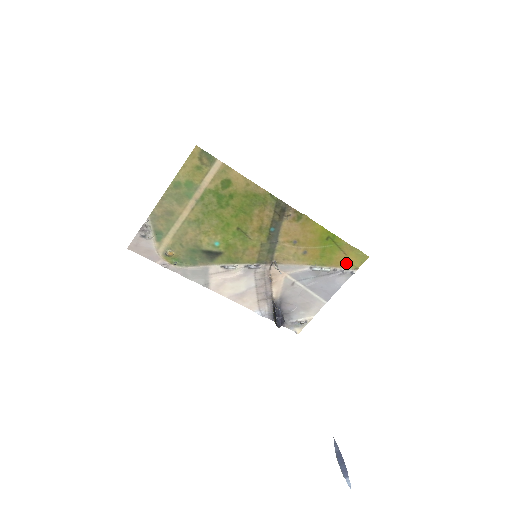
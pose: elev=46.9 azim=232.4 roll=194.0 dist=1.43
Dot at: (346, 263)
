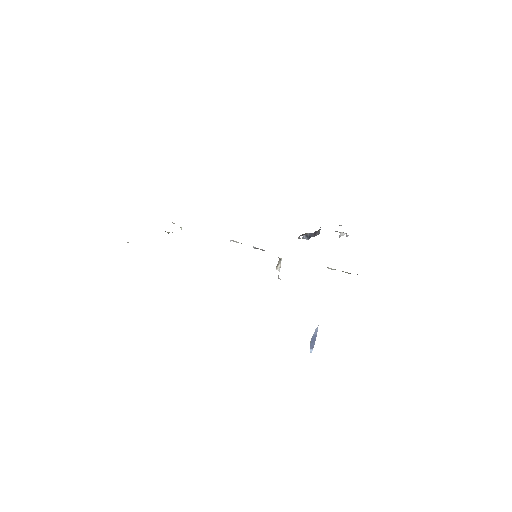
Dot at: occluded
